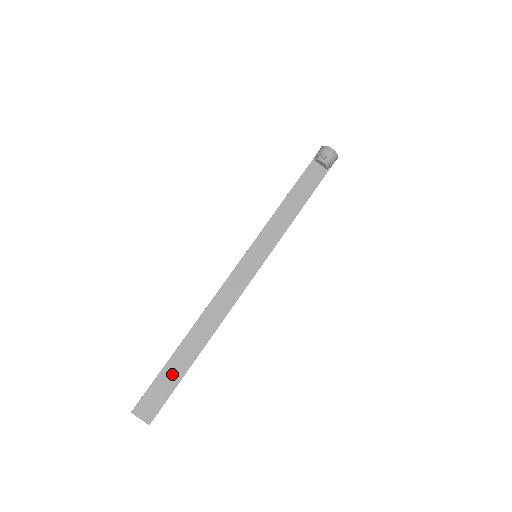
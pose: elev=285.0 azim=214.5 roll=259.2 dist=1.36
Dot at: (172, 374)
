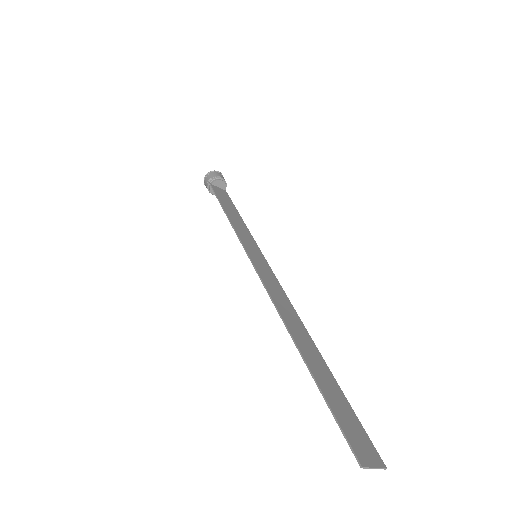
Dot at: (332, 392)
